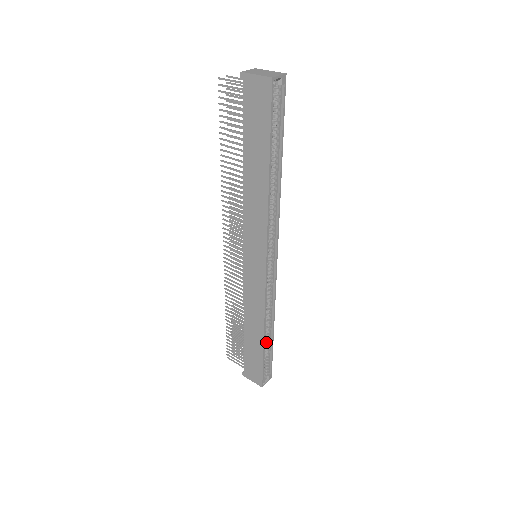
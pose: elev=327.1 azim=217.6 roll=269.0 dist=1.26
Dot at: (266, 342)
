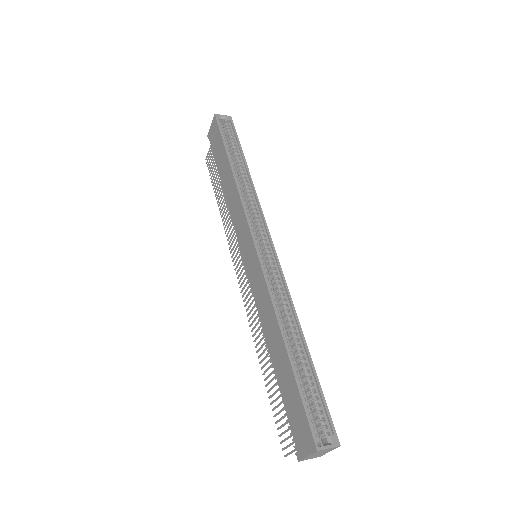
Dot at: (301, 364)
